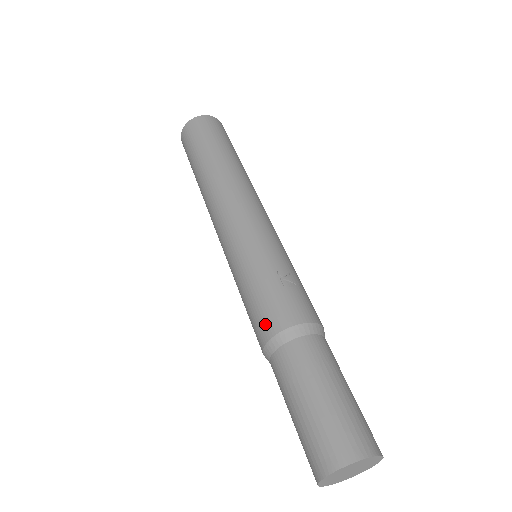
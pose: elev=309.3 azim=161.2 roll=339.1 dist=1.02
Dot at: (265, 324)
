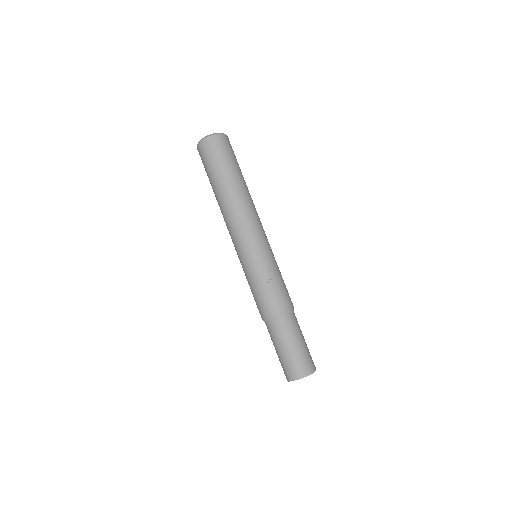
Dot at: (260, 310)
